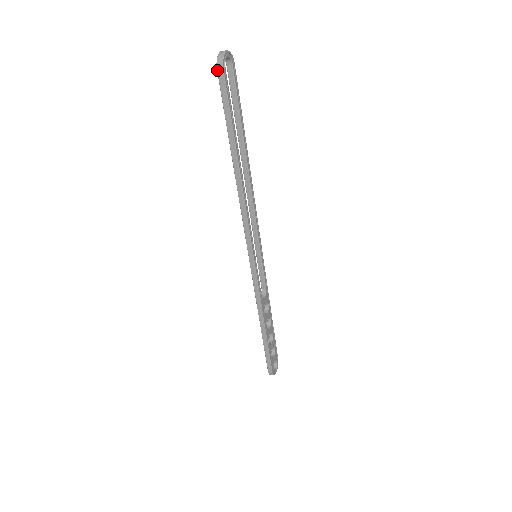
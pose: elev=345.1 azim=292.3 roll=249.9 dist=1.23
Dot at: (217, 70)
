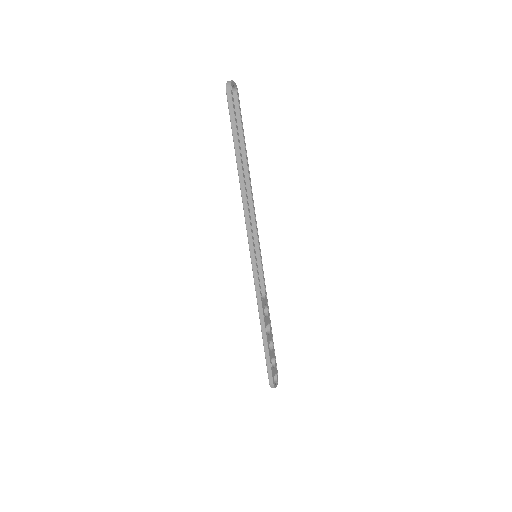
Dot at: (226, 92)
